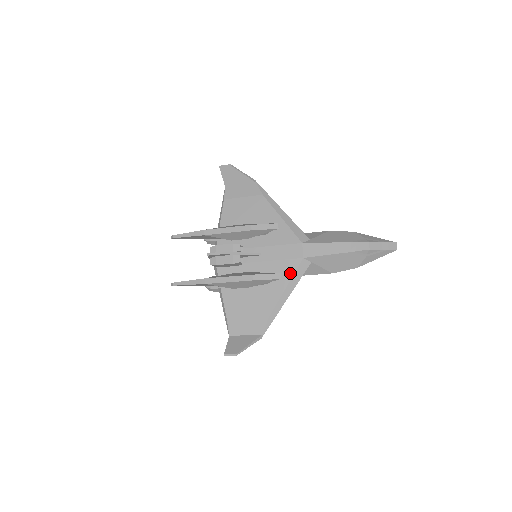
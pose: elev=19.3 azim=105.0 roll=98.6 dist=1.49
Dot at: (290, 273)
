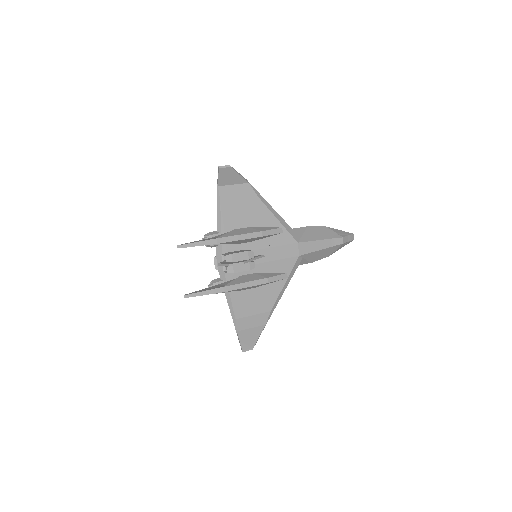
Dot at: (289, 270)
